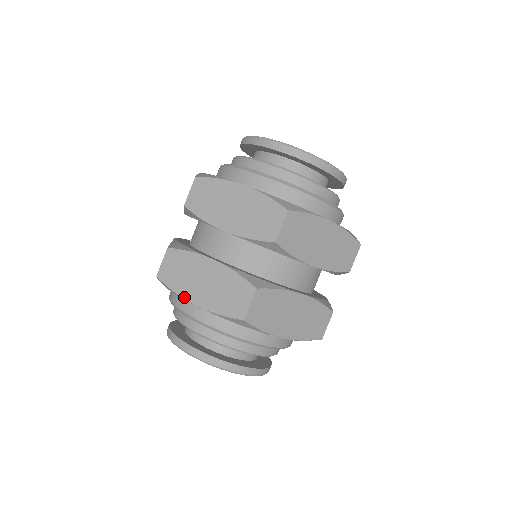
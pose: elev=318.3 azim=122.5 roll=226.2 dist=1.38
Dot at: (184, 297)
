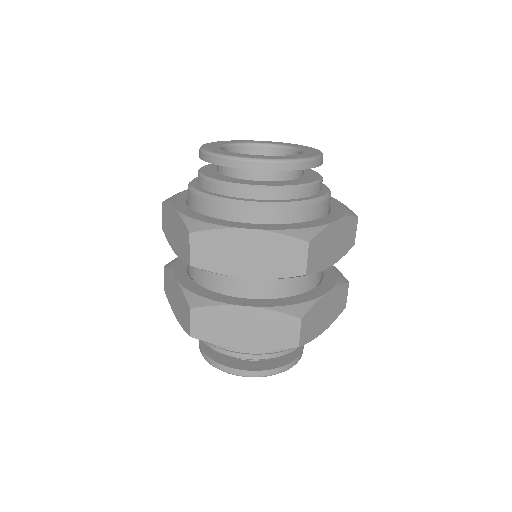
Dot at: (229, 346)
